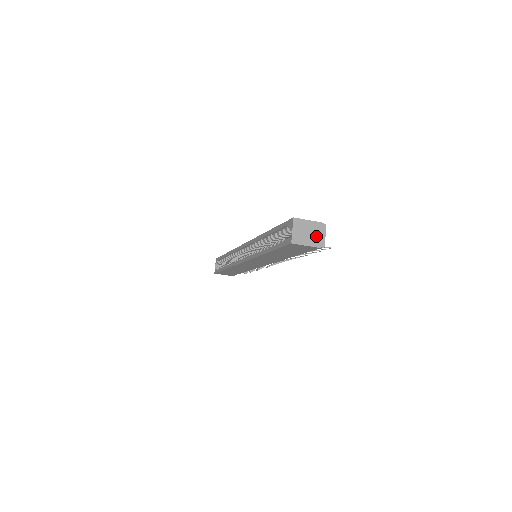
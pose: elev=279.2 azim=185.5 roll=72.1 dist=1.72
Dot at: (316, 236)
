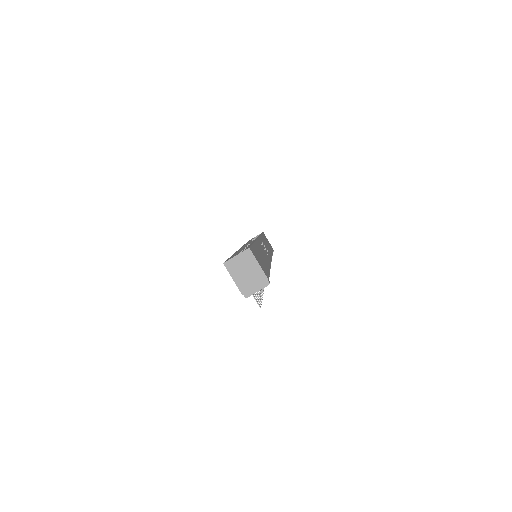
Dot at: (250, 282)
